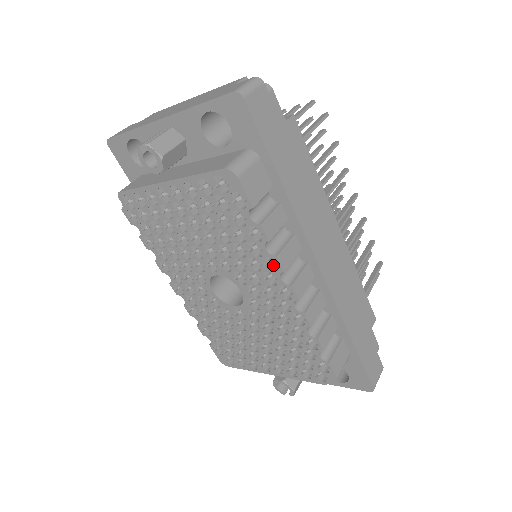
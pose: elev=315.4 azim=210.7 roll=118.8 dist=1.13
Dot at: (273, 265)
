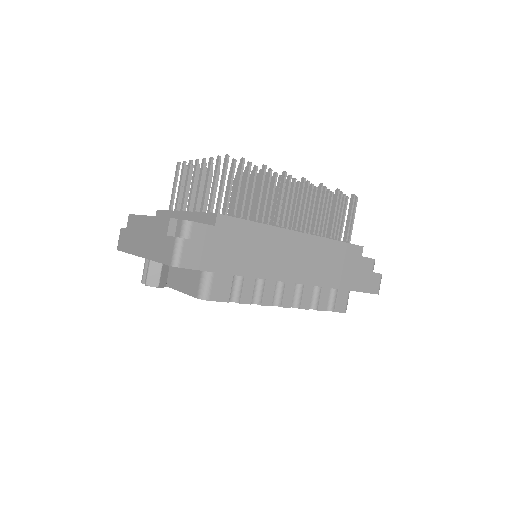
Dot at: occluded
